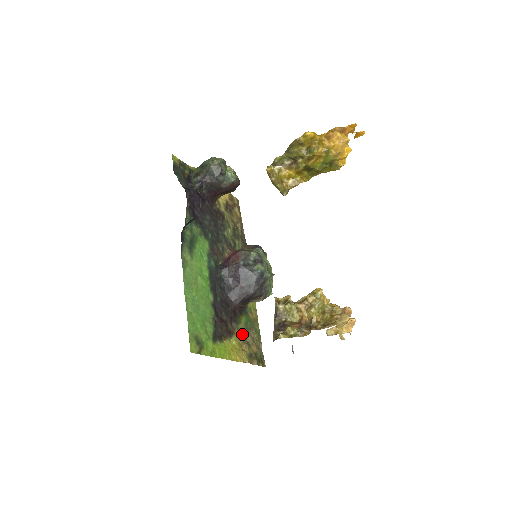
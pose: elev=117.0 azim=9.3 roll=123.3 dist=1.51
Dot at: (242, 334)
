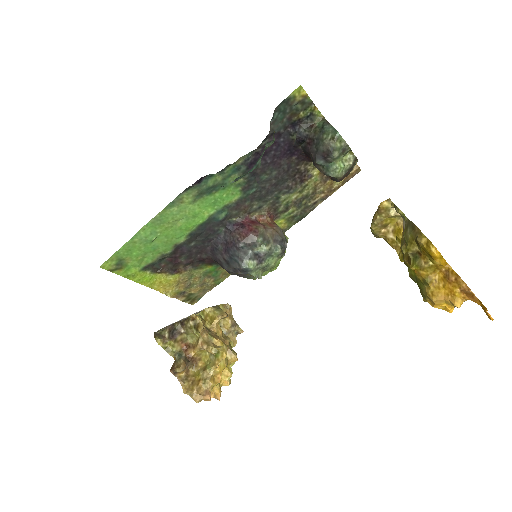
Dot at: (192, 277)
